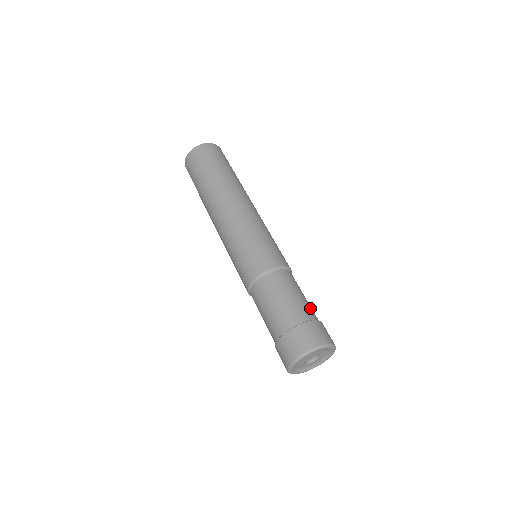
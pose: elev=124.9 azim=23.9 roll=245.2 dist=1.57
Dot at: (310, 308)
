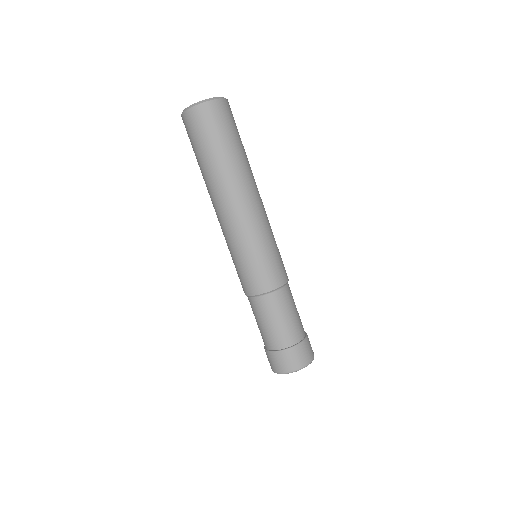
Dot at: (281, 335)
